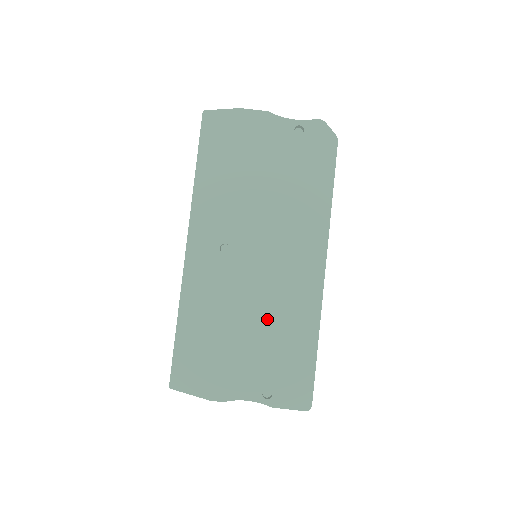
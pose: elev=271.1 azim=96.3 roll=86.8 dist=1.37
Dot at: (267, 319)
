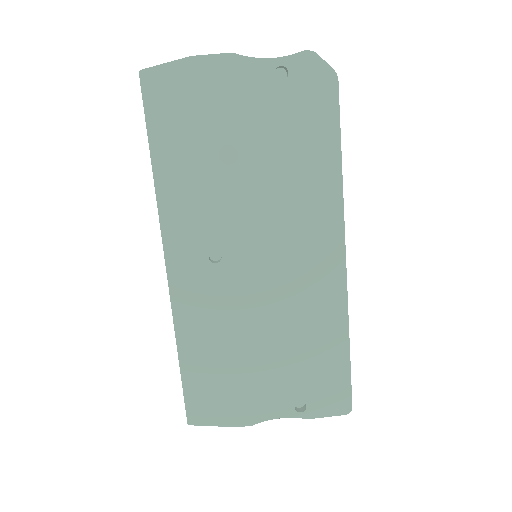
Dot at: (285, 329)
